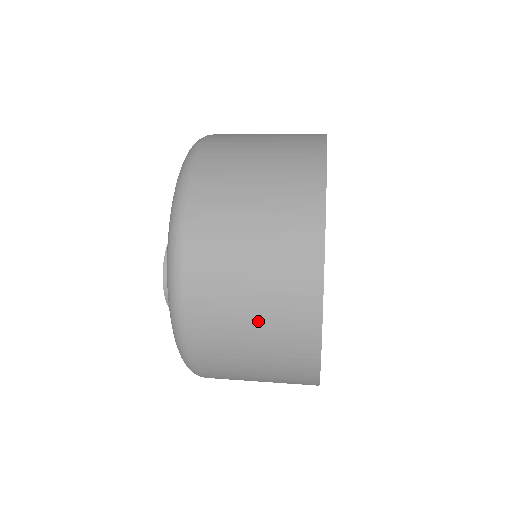
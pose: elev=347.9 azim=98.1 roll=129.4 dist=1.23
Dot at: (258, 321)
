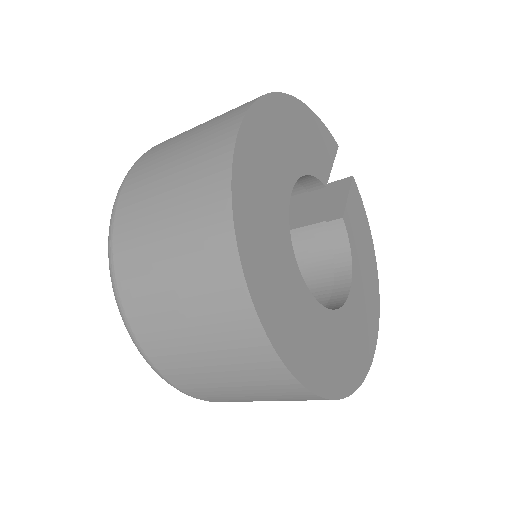
Dot at: (187, 303)
